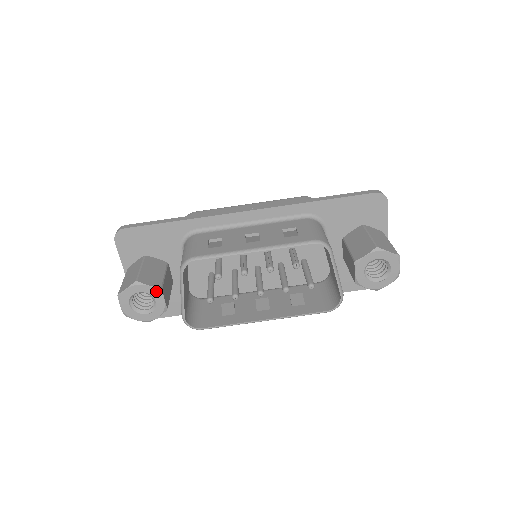
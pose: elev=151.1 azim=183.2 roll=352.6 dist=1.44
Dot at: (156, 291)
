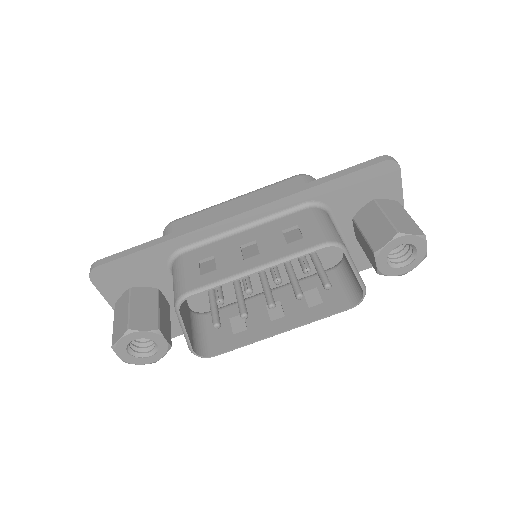
Dot at: (154, 334)
